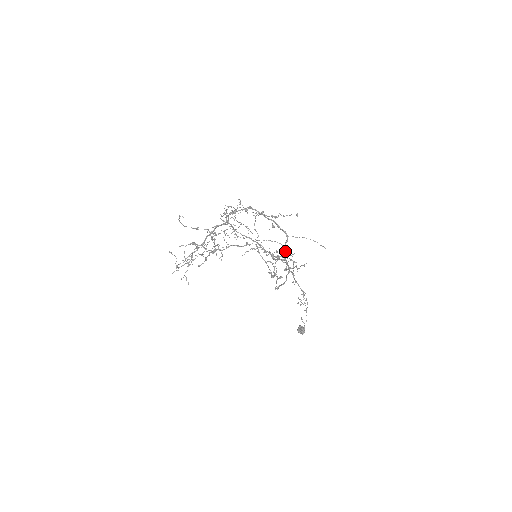
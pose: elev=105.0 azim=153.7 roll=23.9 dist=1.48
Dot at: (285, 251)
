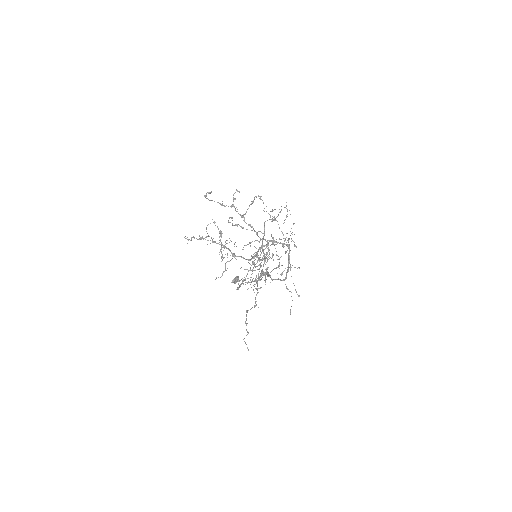
Dot at: occluded
